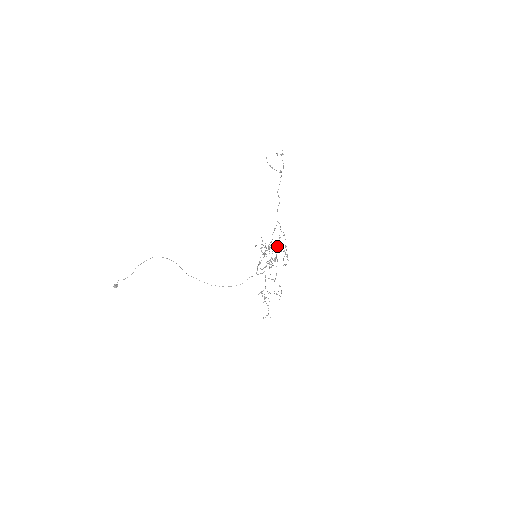
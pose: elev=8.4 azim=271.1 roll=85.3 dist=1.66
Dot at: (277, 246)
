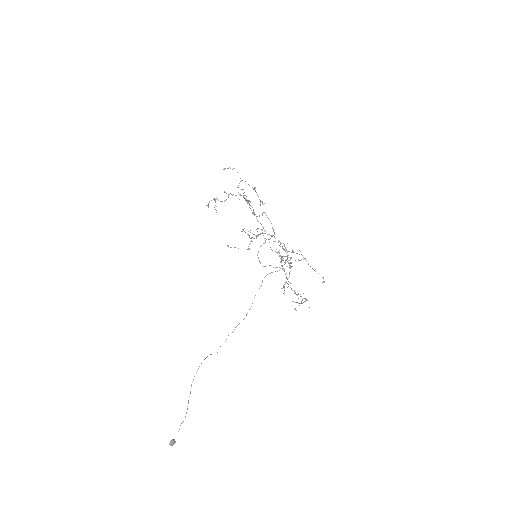
Dot at: (226, 199)
